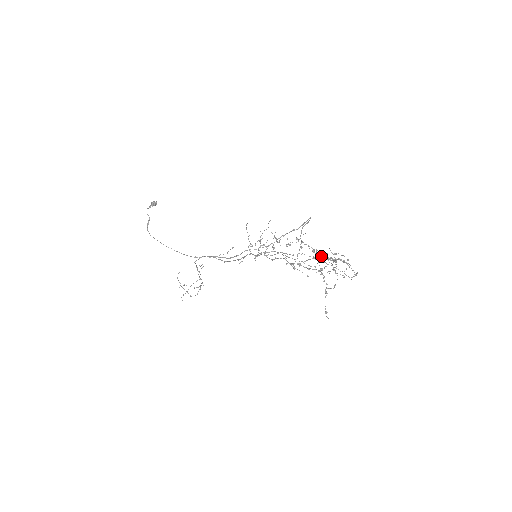
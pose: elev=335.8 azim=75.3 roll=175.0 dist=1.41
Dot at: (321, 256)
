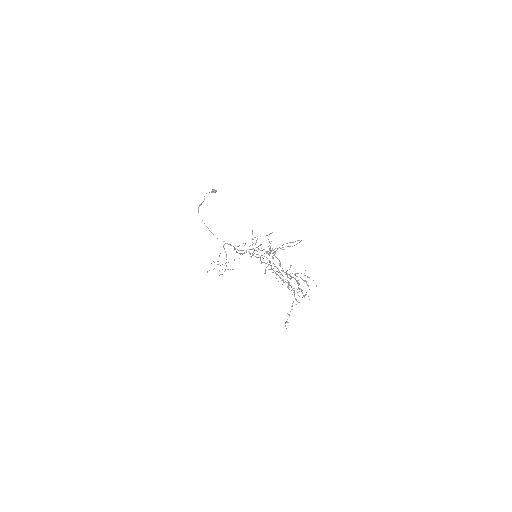
Dot at: (283, 270)
